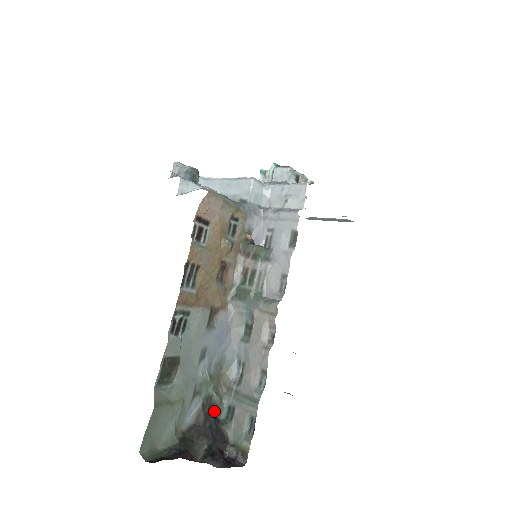
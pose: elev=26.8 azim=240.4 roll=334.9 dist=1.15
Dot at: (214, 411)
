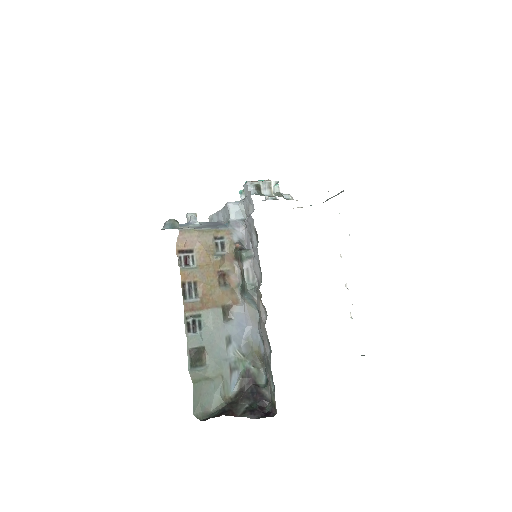
Dot at: (254, 380)
